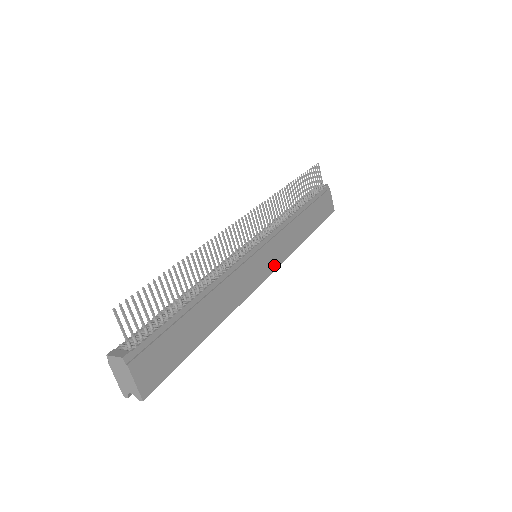
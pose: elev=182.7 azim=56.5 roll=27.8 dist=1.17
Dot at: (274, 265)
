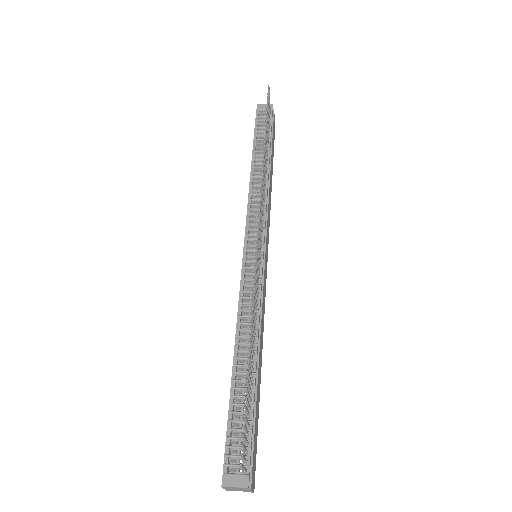
Dot at: (267, 253)
